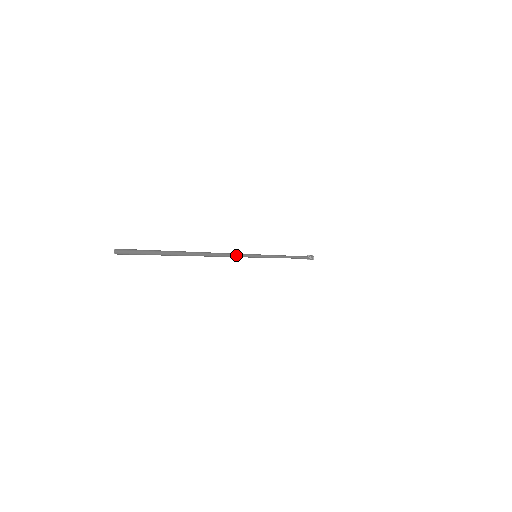
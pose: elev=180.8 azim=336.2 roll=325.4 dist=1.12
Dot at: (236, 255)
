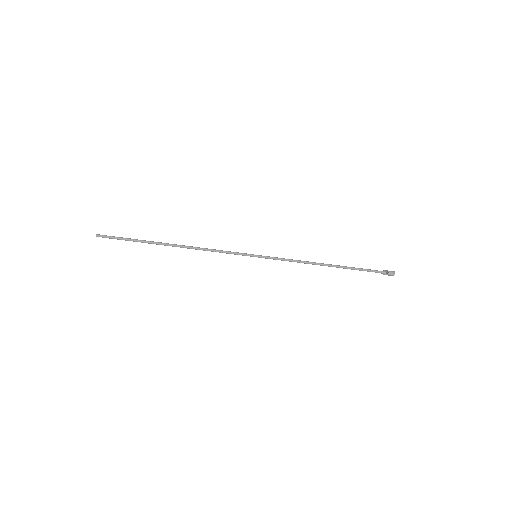
Dot at: (220, 250)
